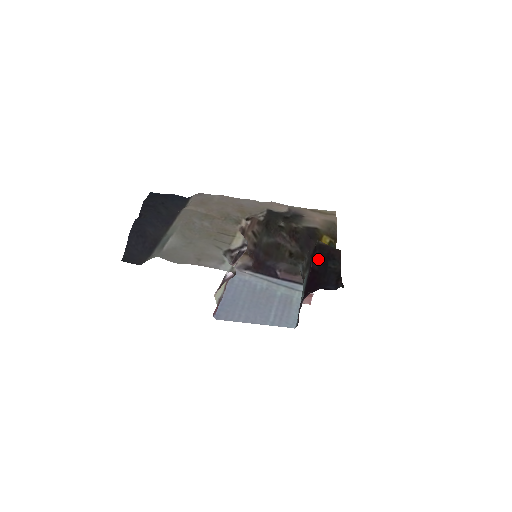
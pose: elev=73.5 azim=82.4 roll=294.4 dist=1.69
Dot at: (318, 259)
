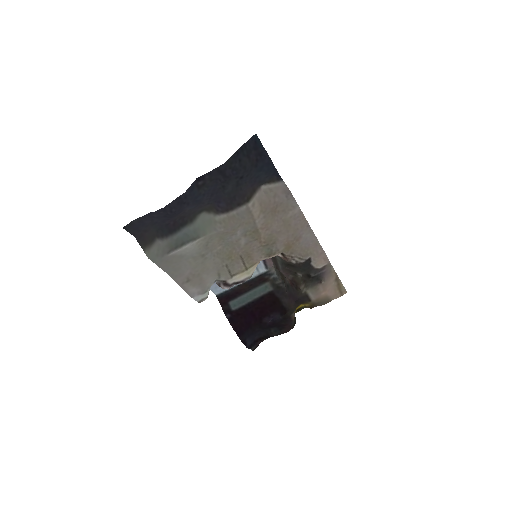
Dot at: (273, 322)
